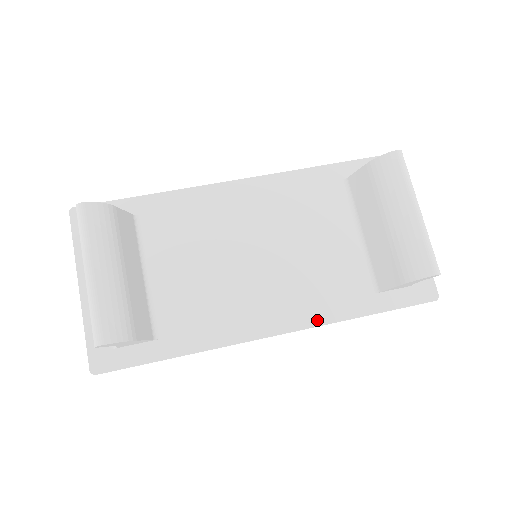
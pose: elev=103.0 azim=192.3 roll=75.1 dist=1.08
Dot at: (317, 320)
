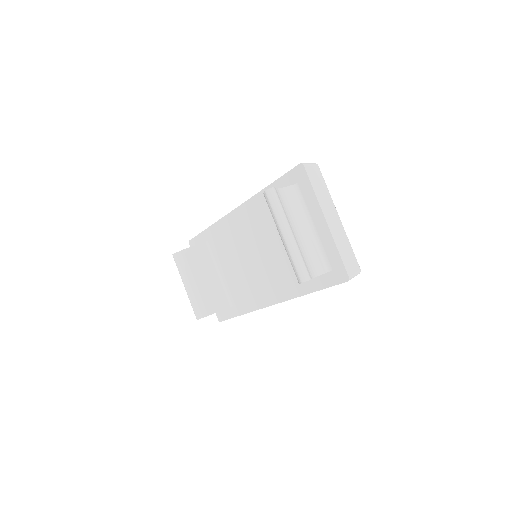
Dot at: (287, 296)
